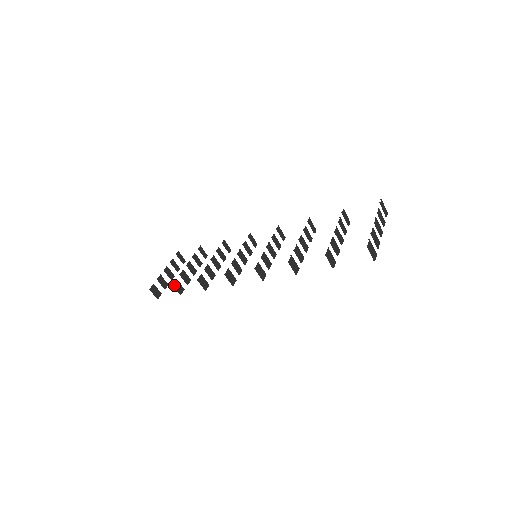
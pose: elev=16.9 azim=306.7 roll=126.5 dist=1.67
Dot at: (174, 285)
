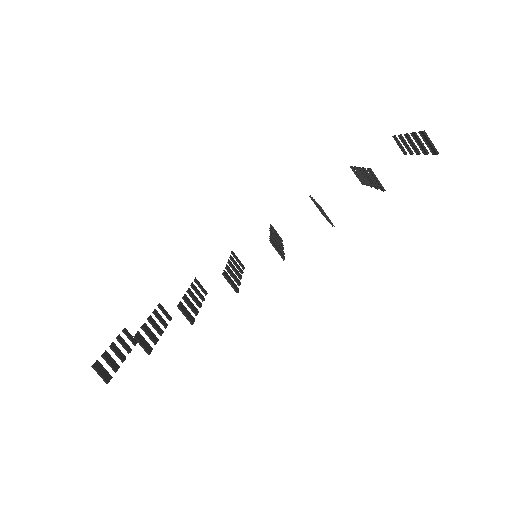
Dot at: (137, 338)
